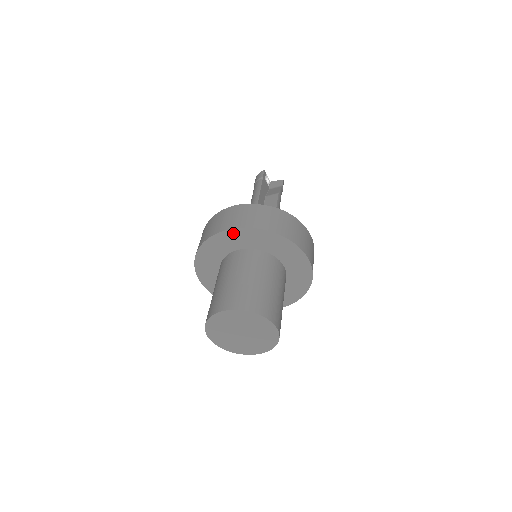
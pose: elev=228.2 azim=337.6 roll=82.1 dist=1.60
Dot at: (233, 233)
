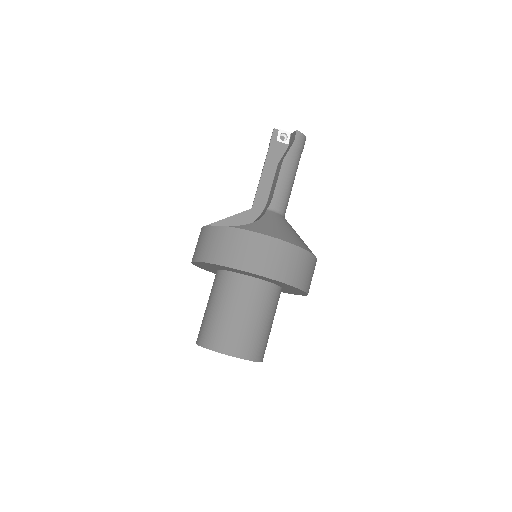
Dot at: (197, 263)
